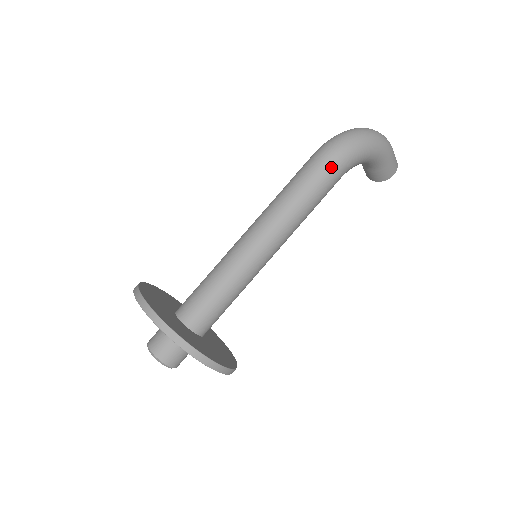
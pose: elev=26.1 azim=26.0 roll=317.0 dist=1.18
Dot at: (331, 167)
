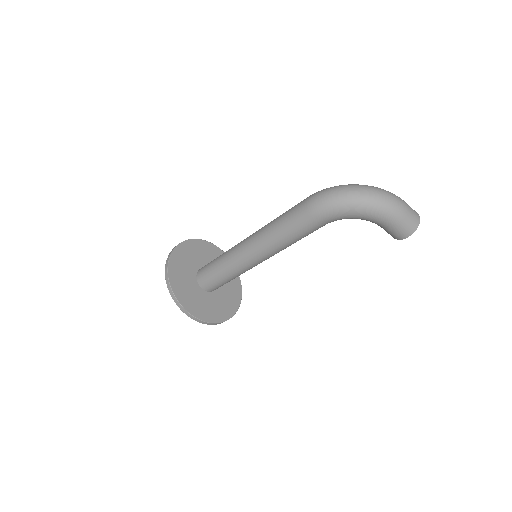
Dot at: (307, 215)
